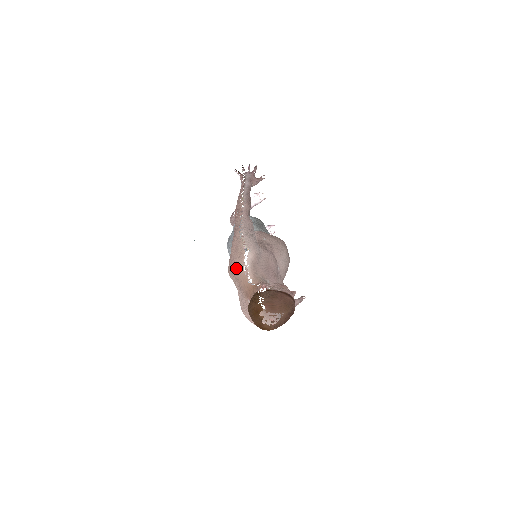
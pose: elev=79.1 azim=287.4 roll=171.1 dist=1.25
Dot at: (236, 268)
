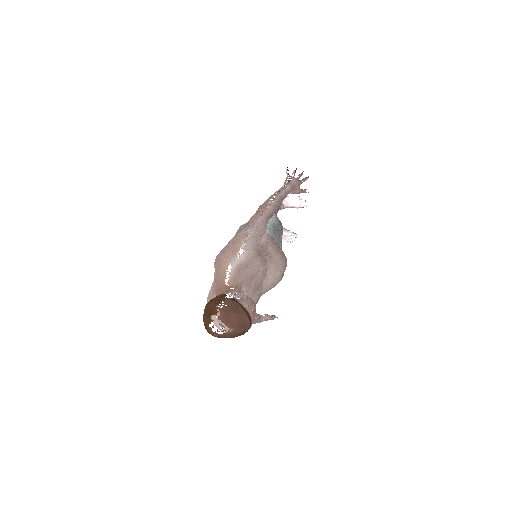
Dot at: (223, 260)
